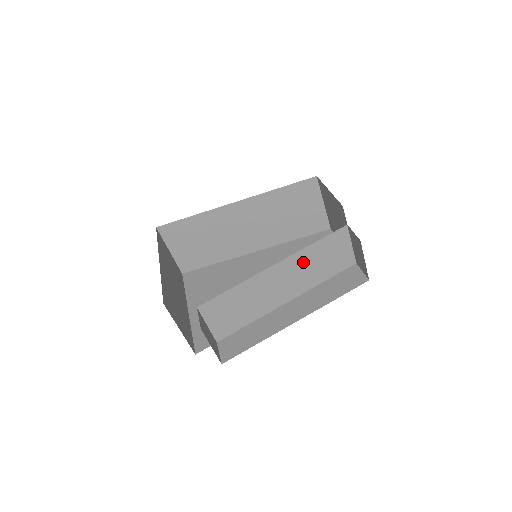
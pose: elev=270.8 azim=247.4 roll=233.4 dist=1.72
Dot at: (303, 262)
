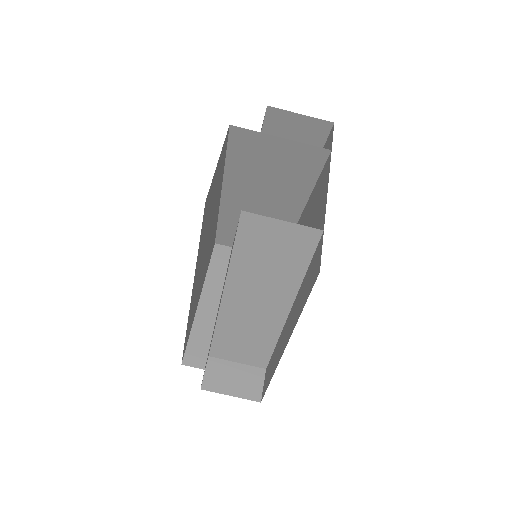
Dot at: (249, 275)
